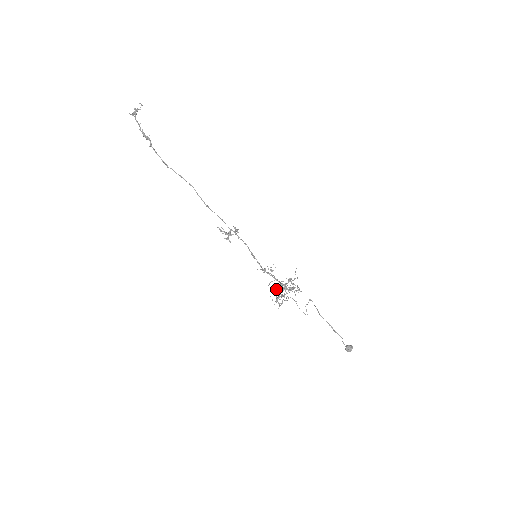
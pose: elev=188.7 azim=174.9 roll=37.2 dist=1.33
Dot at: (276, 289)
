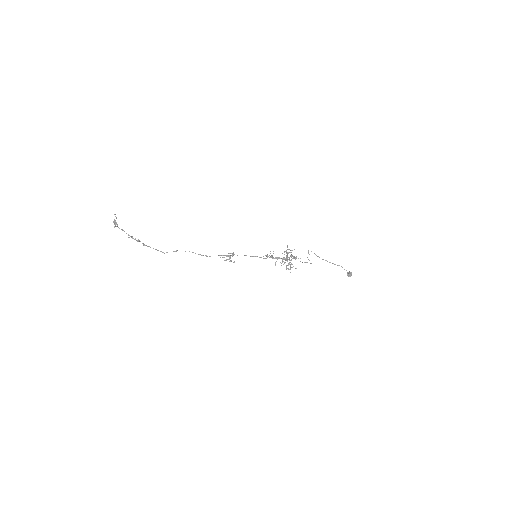
Dot at: occluded
